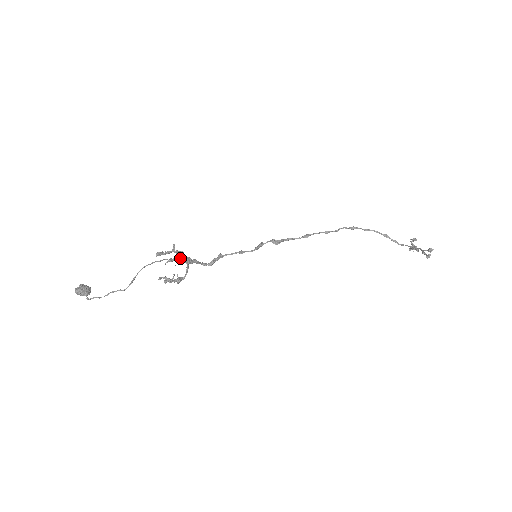
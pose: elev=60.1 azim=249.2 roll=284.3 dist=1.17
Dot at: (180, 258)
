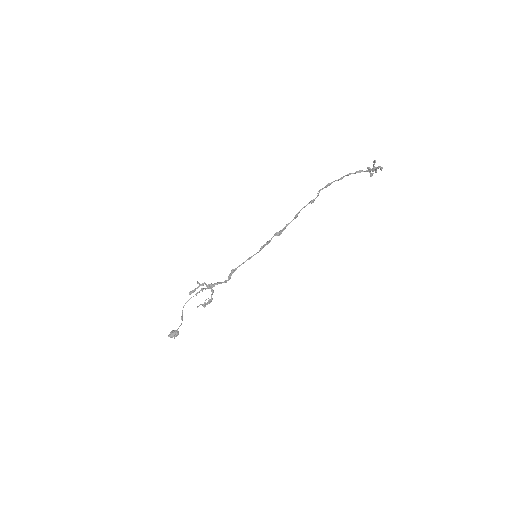
Dot at: (203, 288)
